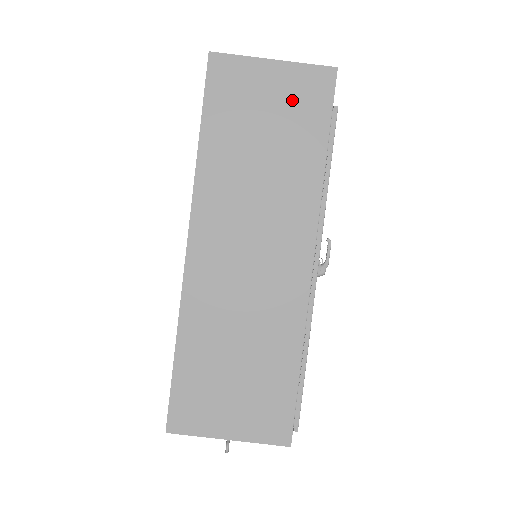
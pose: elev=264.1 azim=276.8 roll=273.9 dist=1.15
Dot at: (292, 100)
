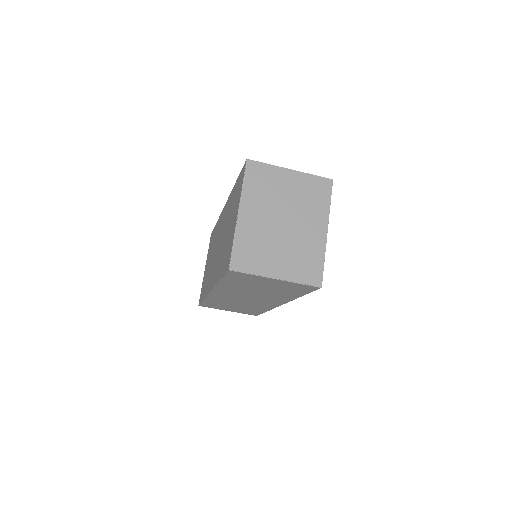
Dot at: (285, 287)
